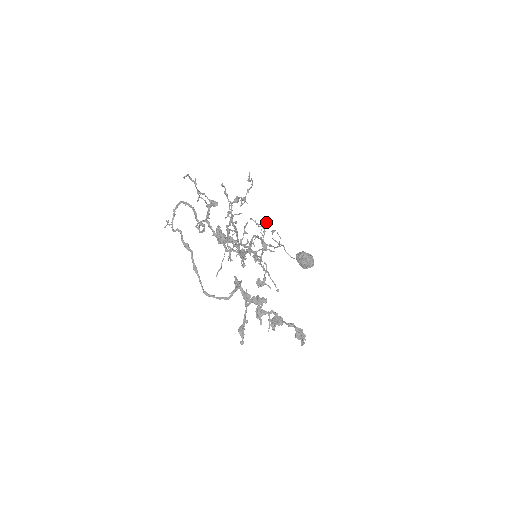
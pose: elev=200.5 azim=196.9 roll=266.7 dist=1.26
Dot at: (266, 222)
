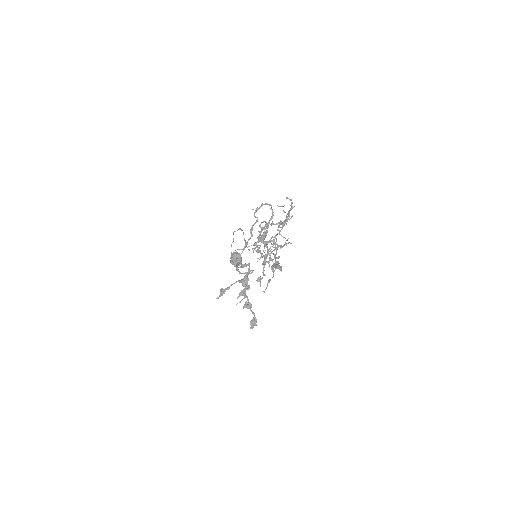
Dot at: occluded
